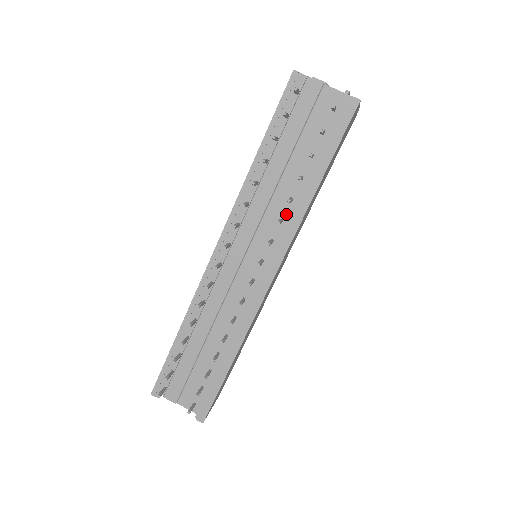
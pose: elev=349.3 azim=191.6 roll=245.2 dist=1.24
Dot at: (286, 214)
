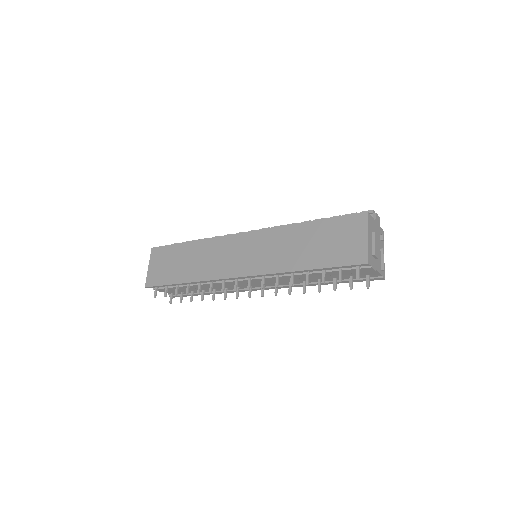
Dot at: (296, 282)
